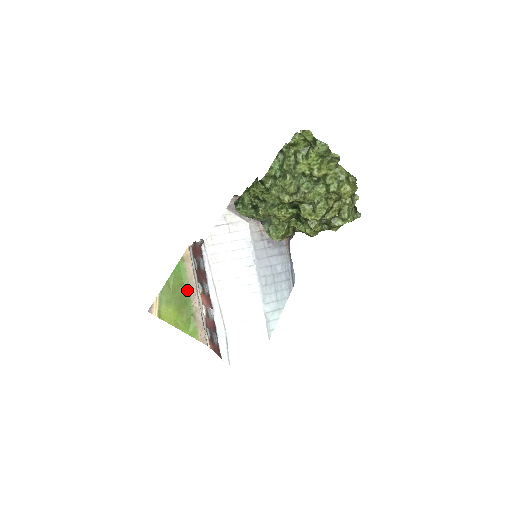
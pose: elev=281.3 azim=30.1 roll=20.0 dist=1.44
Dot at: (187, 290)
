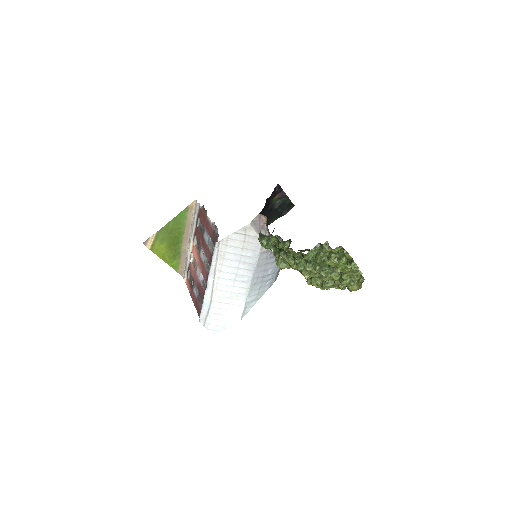
Dot at: (182, 234)
